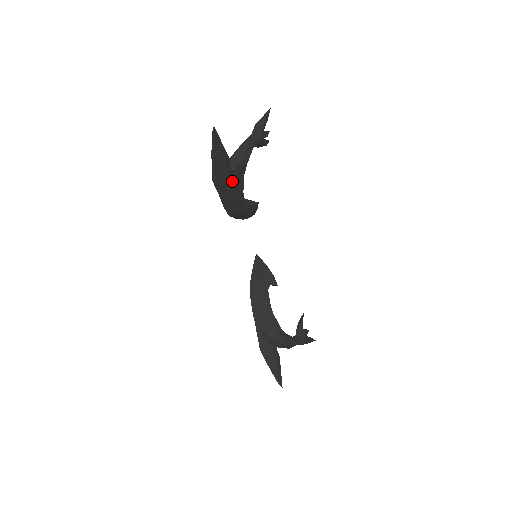
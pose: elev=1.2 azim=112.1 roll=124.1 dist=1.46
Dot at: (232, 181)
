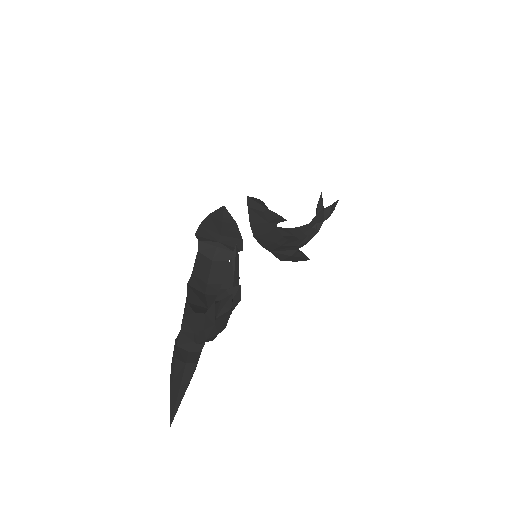
Dot at: occluded
